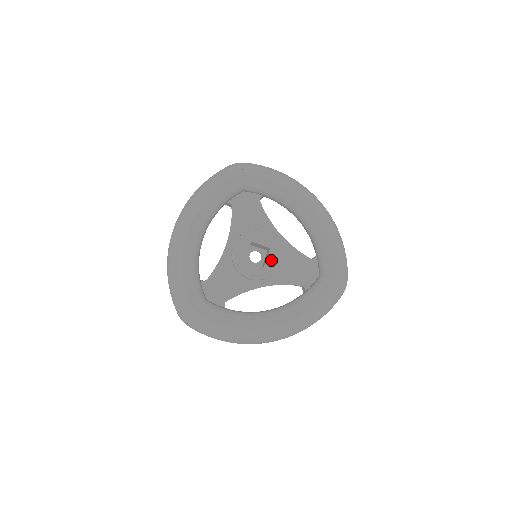
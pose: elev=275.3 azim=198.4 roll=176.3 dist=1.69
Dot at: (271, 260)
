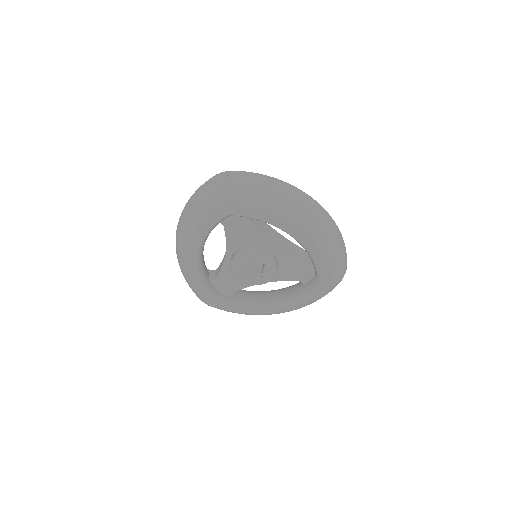
Dot at: (267, 273)
